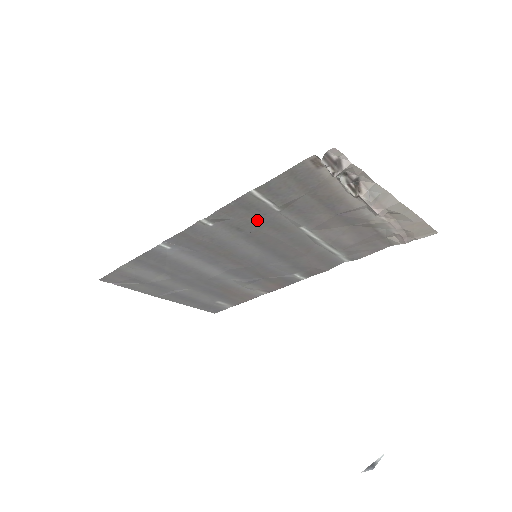
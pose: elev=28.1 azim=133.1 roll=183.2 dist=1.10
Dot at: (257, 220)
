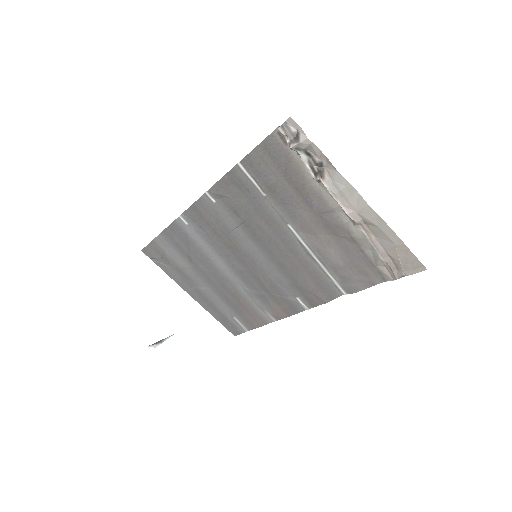
Dot at: (249, 204)
